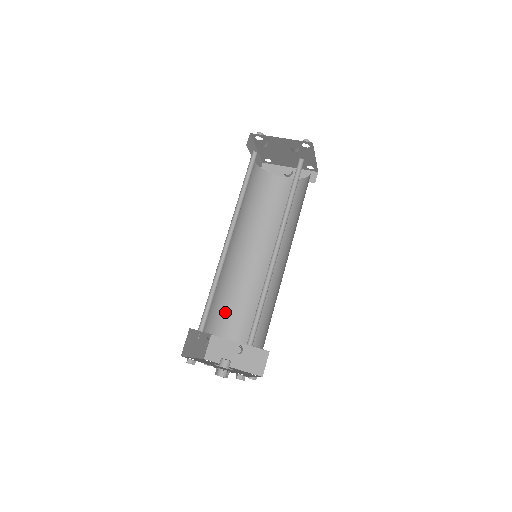
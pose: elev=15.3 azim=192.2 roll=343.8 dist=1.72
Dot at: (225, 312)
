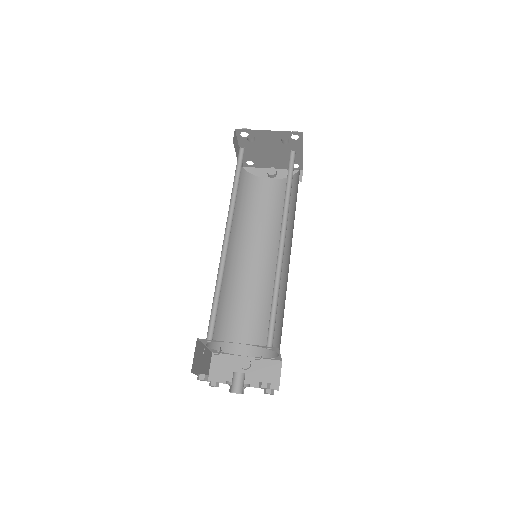
Dot at: (226, 324)
